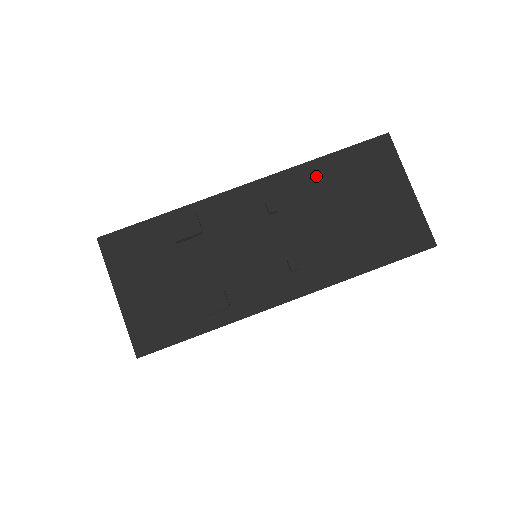
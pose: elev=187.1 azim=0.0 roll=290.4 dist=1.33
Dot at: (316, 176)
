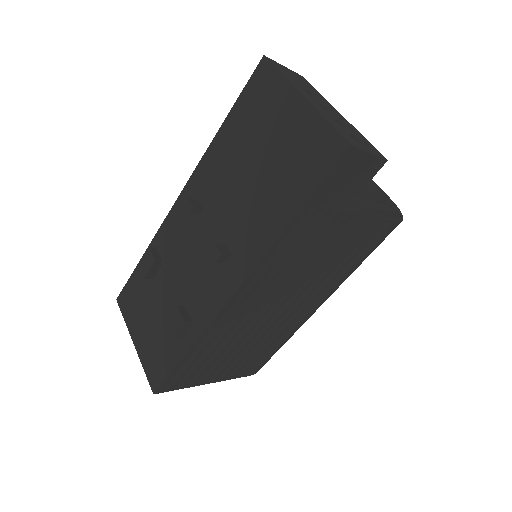
Dot at: (220, 152)
